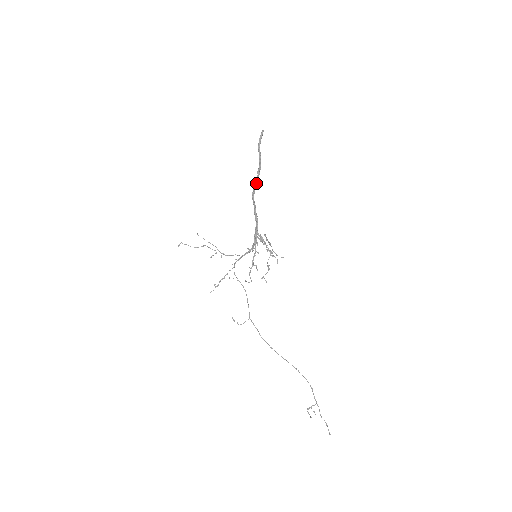
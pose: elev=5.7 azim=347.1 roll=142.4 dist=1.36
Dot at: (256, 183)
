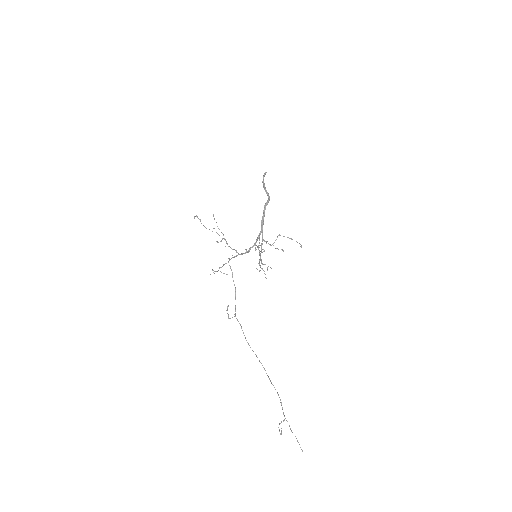
Dot at: occluded
